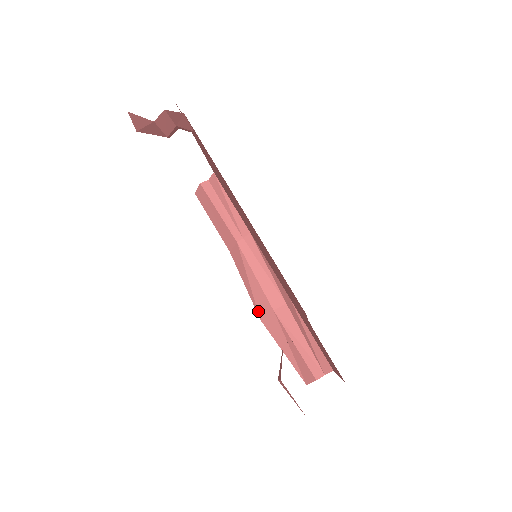
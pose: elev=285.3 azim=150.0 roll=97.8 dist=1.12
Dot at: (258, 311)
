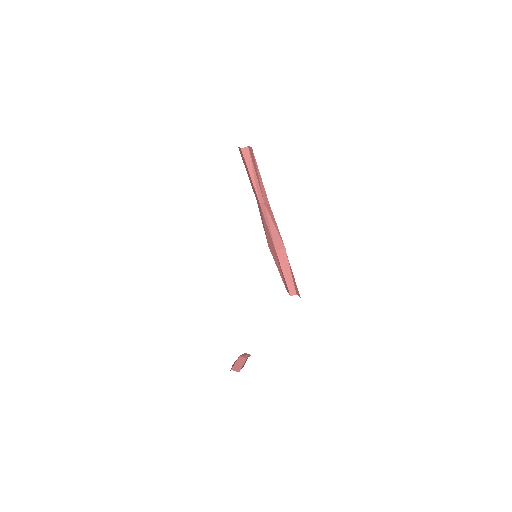
Dot at: (268, 242)
